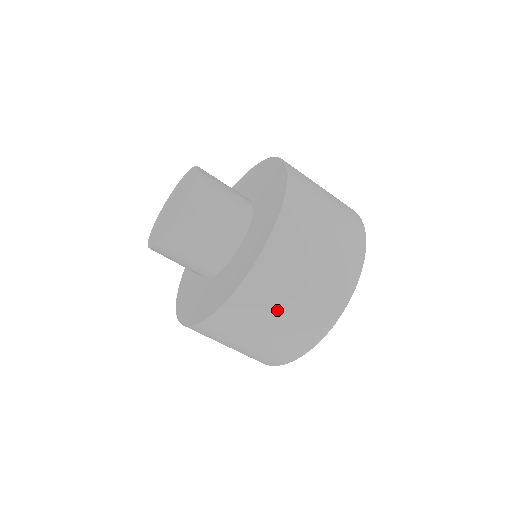
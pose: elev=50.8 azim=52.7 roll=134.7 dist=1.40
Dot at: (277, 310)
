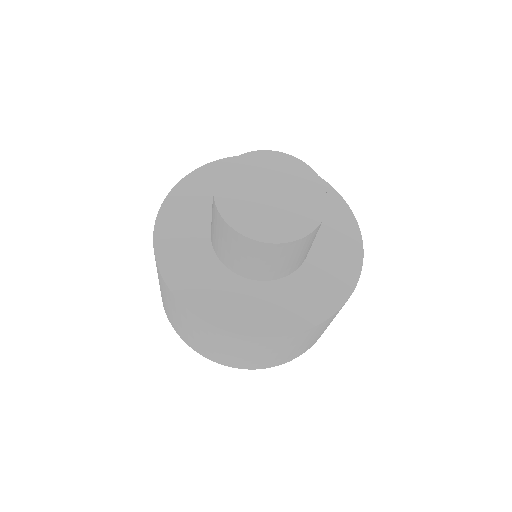
Dot at: (311, 339)
